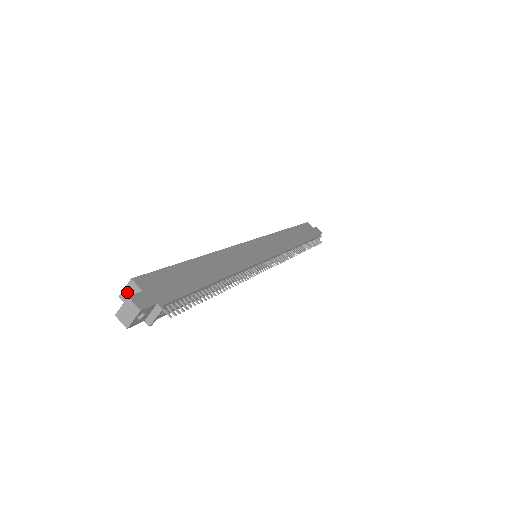
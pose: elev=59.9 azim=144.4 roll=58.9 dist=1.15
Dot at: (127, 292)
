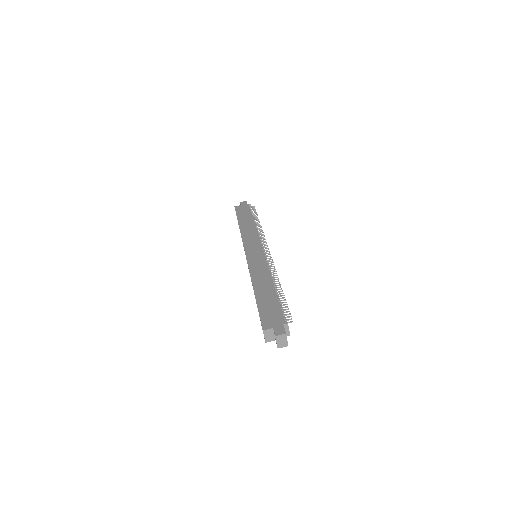
Dot at: (267, 337)
